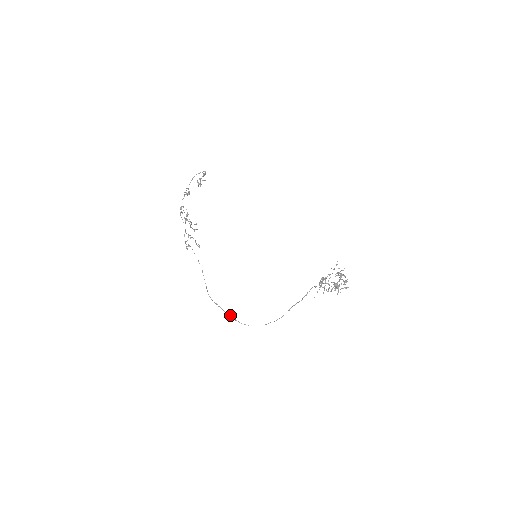
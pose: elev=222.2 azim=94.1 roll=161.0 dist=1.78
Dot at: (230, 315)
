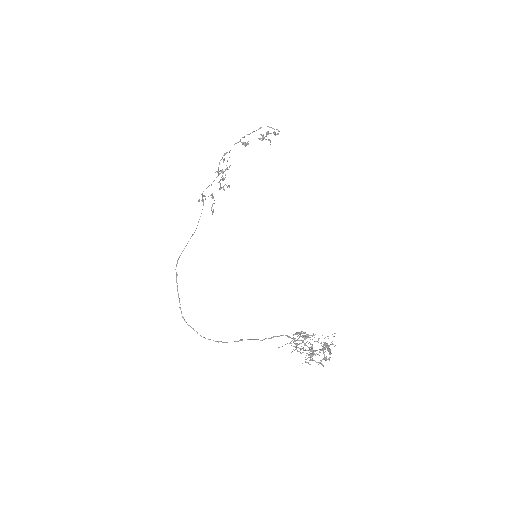
Dot at: (179, 298)
